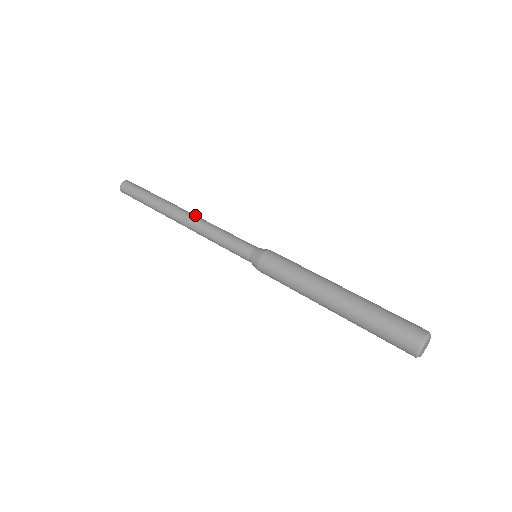
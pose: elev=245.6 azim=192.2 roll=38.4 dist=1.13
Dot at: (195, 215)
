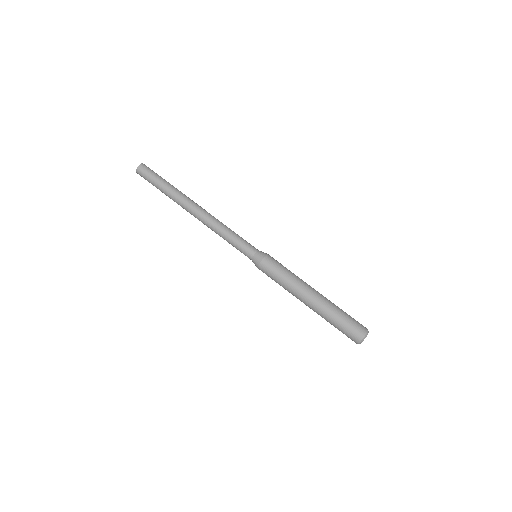
Dot at: occluded
